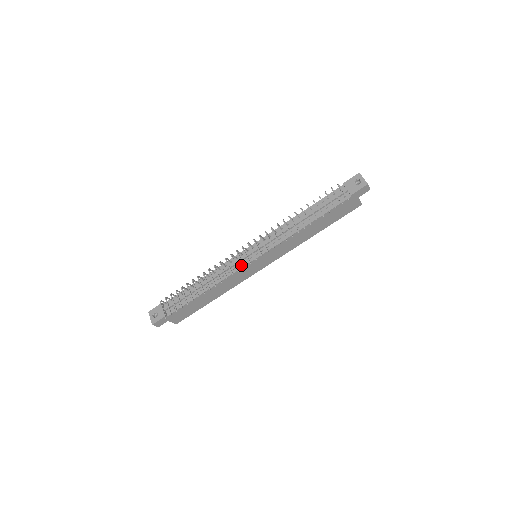
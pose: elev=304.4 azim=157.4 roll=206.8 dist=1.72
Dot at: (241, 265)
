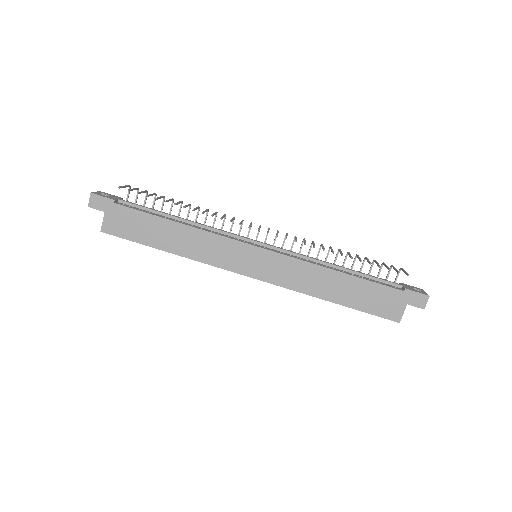
Dot at: (238, 239)
